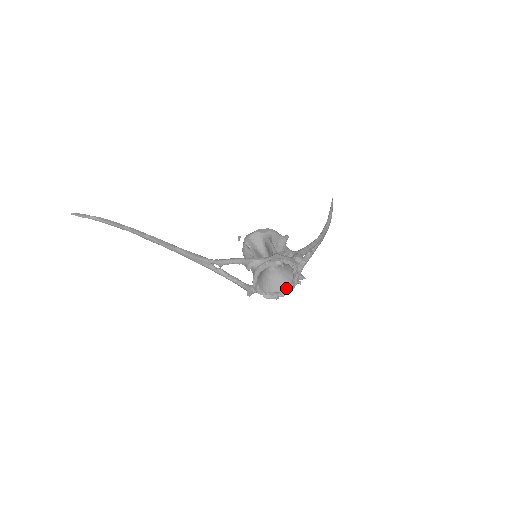
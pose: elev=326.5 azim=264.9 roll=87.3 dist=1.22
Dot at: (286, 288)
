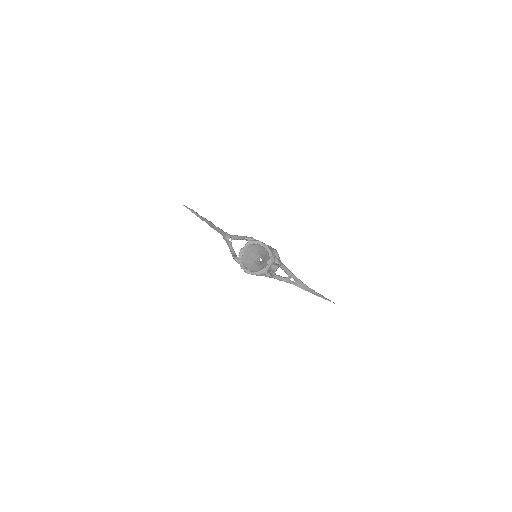
Dot at: (257, 271)
